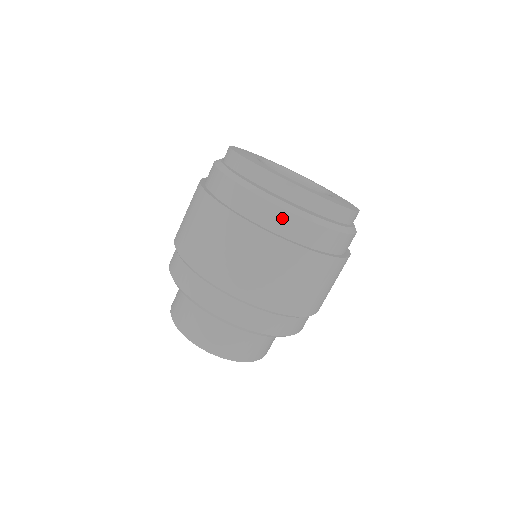
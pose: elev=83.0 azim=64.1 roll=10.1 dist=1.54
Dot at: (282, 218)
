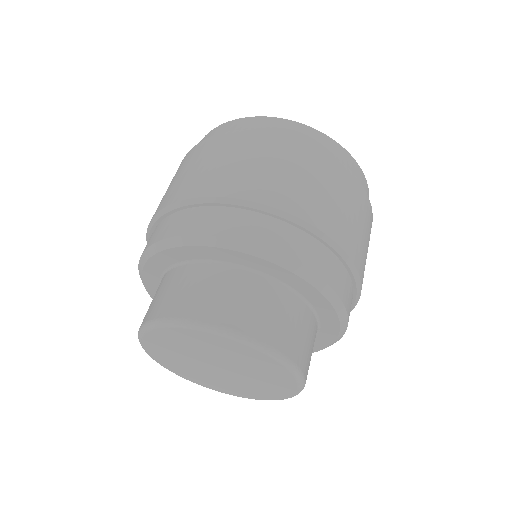
Dot at: (308, 133)
